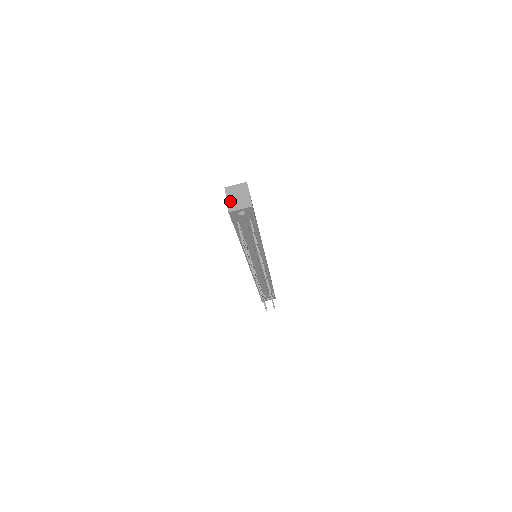
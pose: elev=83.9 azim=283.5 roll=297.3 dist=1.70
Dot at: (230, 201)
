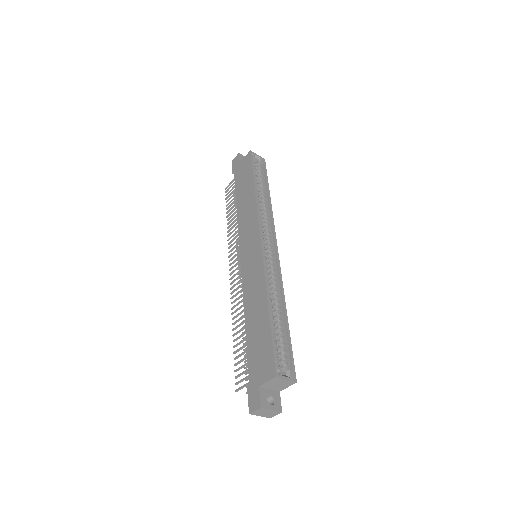
Dot at: (261, 411)
